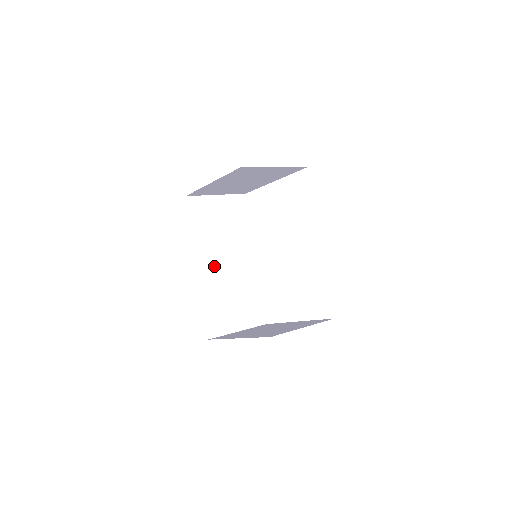
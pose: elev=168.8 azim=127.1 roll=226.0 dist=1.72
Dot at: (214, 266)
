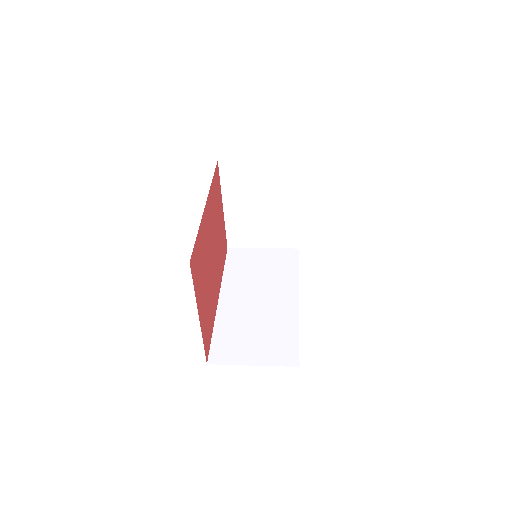
Dot at: (240, 300)
